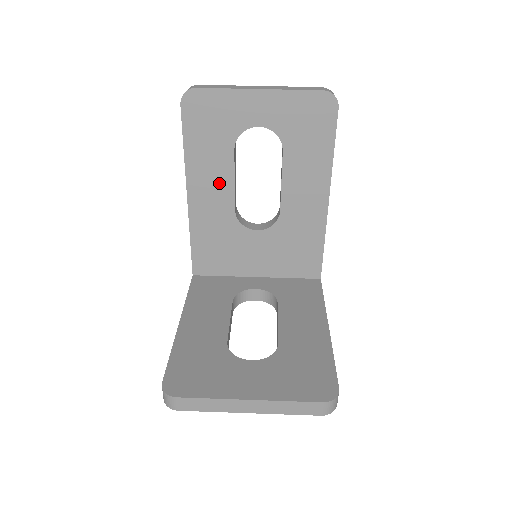
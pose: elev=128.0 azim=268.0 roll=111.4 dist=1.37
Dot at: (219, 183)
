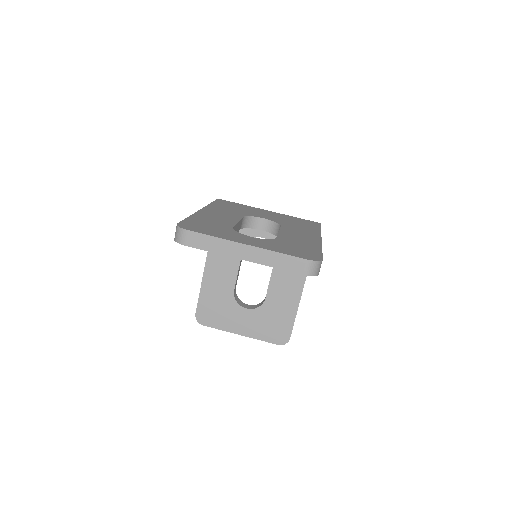
Dot at: occluded
